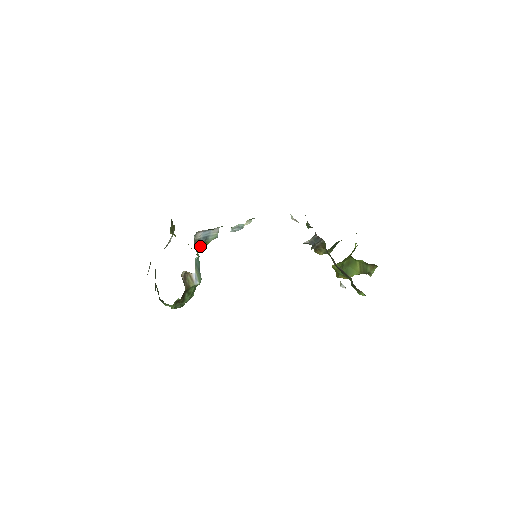
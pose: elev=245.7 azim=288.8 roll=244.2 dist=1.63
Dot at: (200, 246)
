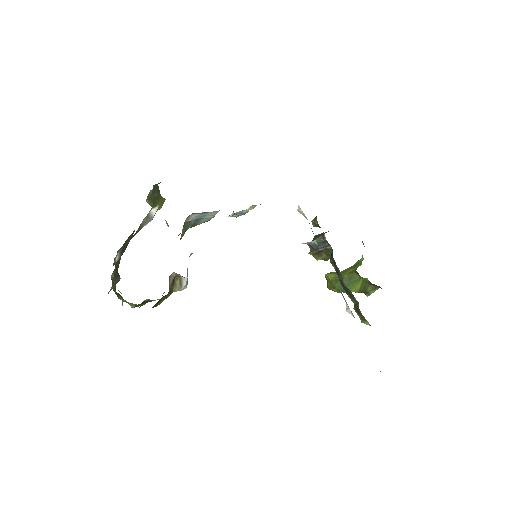
Dot at: (186, 229)
